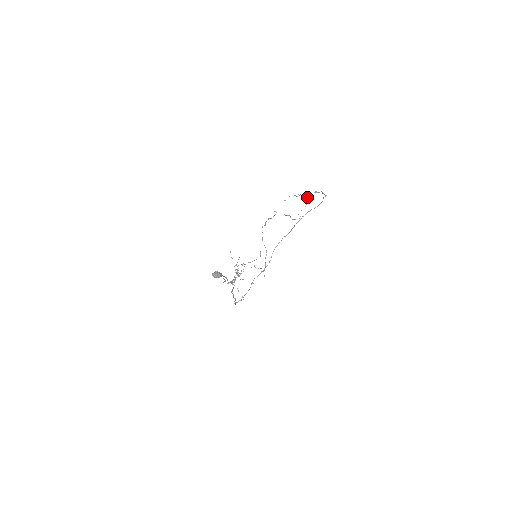
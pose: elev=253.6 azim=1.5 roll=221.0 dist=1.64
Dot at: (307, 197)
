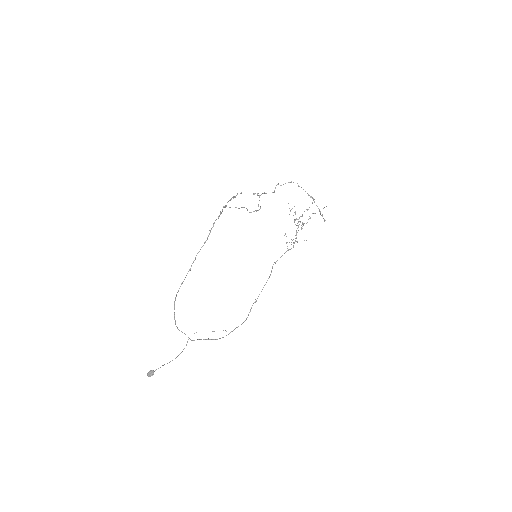
Dot at: occluded
